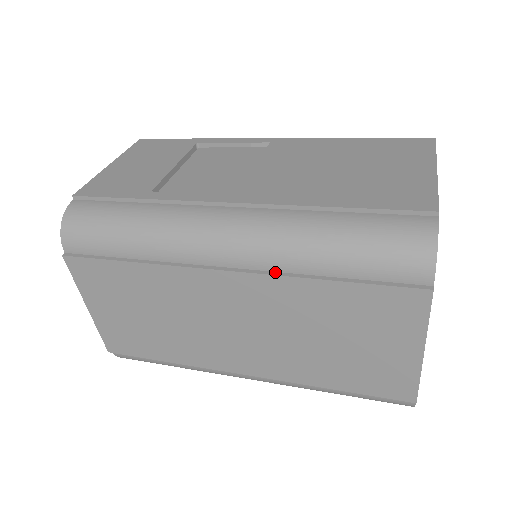
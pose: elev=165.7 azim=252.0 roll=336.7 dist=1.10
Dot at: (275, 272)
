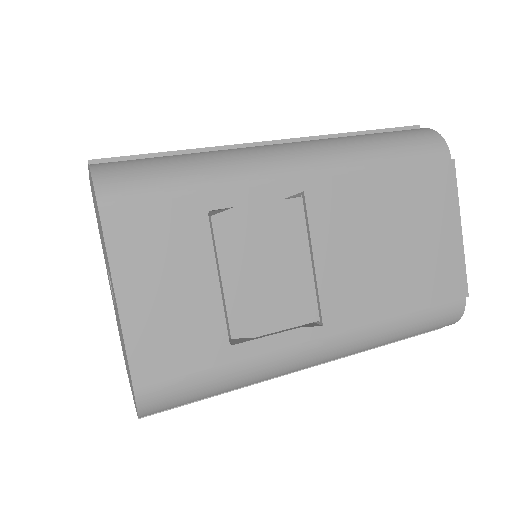
Dot at: occluded
